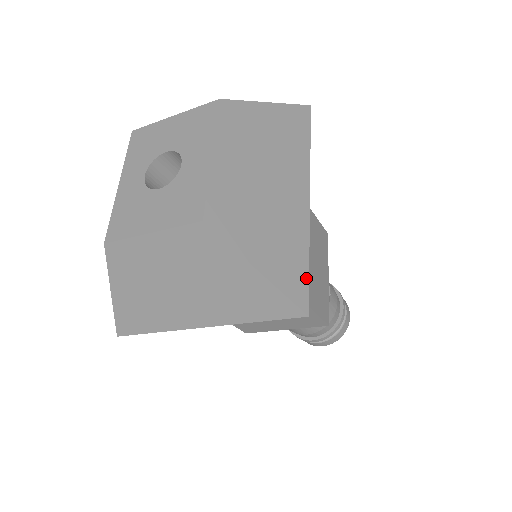
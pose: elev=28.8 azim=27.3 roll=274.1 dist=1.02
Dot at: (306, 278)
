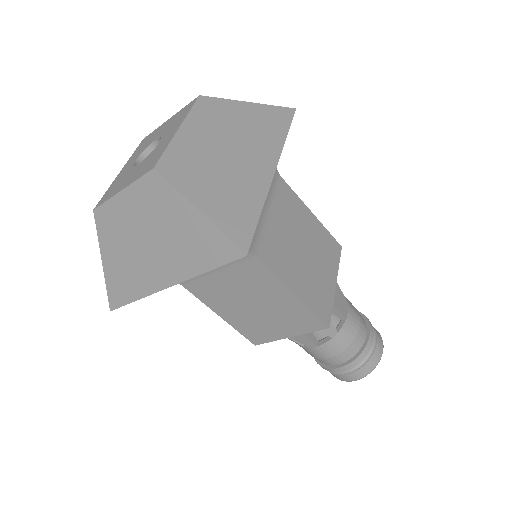
Dot at: (253, 226)
